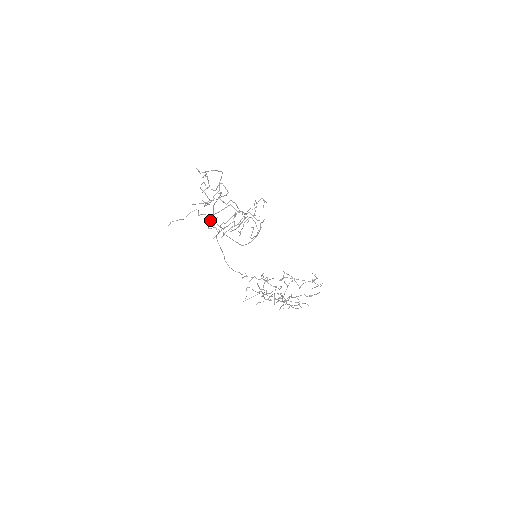
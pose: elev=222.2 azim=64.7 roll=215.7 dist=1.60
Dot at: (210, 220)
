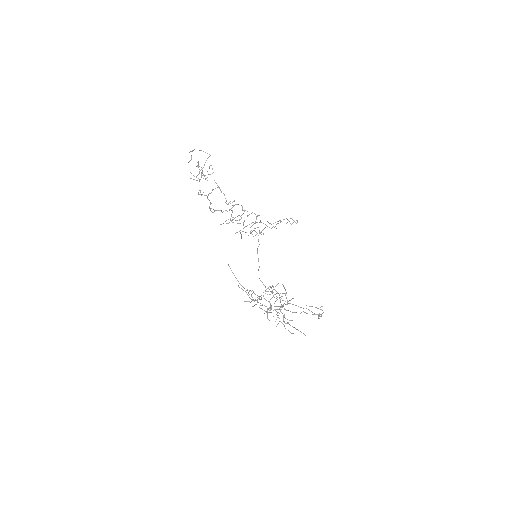
Dot at: occluded
